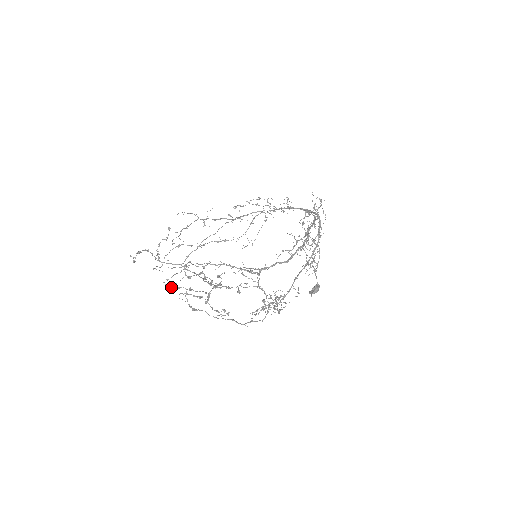
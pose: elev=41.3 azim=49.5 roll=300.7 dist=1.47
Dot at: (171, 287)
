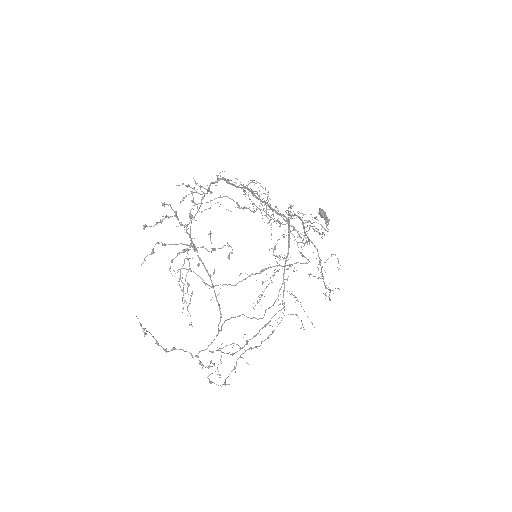
Dot at: occluded
